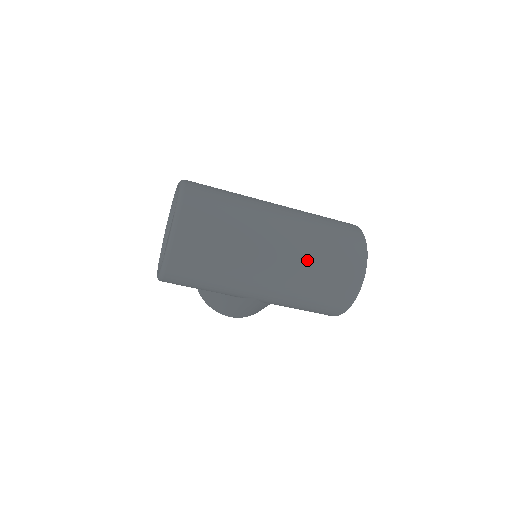
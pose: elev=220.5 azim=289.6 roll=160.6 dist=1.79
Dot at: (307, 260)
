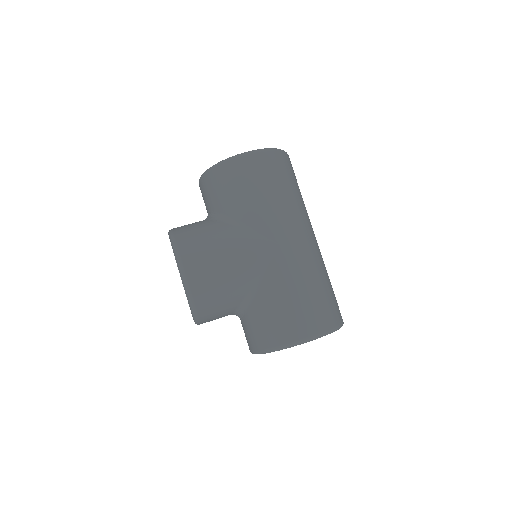
Dot at: occluded
